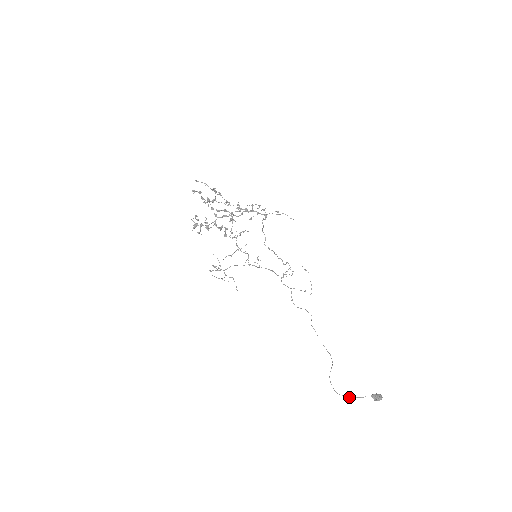
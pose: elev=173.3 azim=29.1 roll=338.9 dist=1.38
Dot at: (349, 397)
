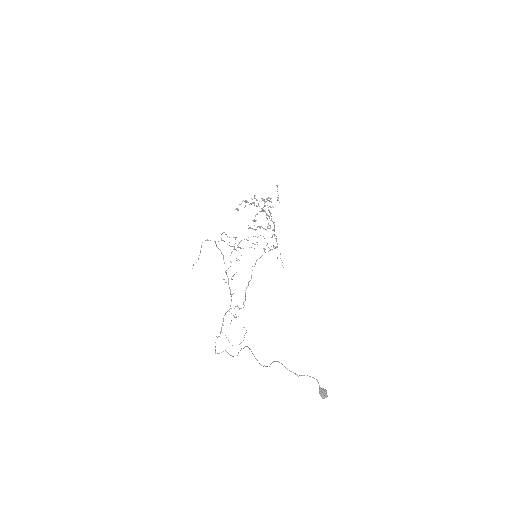
Dot at: occluded
